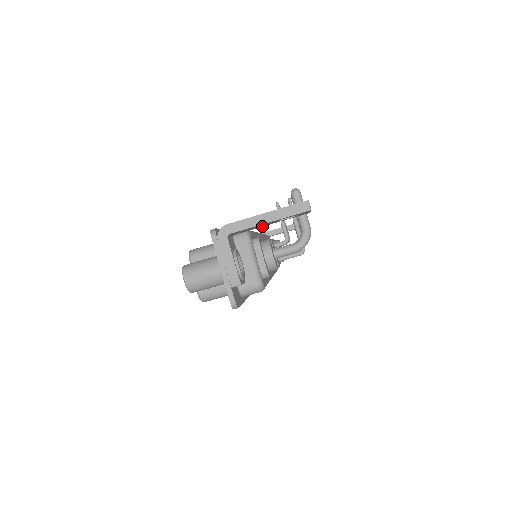
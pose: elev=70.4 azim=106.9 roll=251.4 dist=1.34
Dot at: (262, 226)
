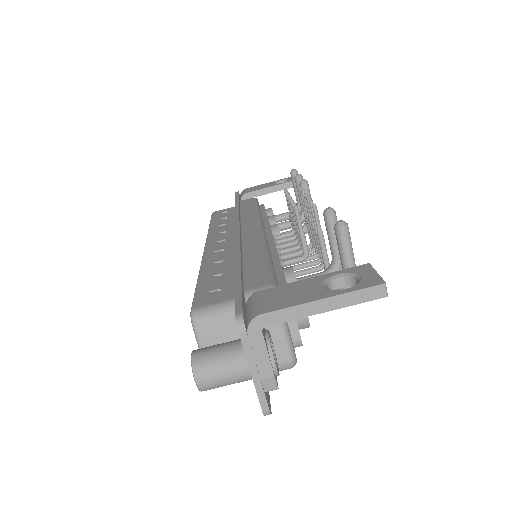
Dot at: occluded
